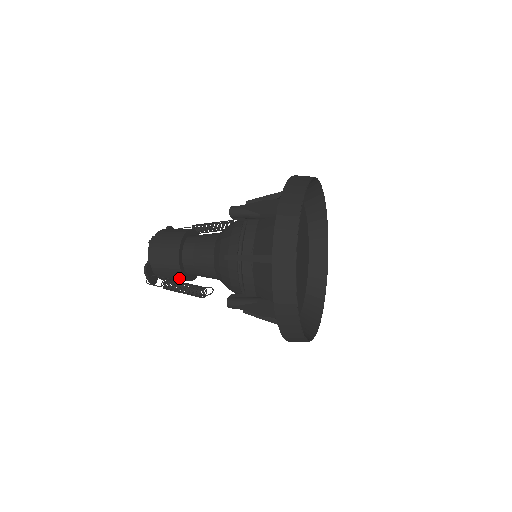
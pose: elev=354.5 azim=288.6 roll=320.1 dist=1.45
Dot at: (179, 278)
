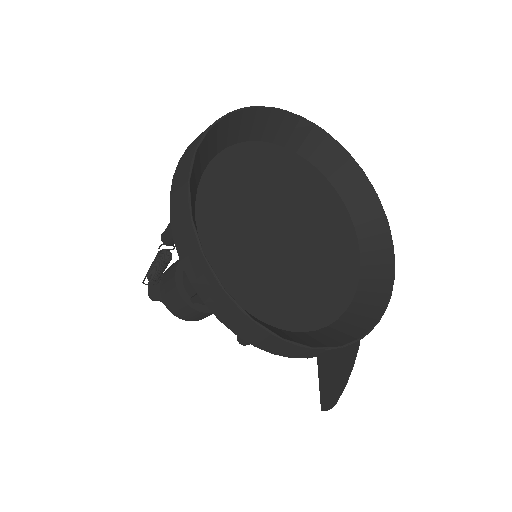
Dot at: (173, 286)
